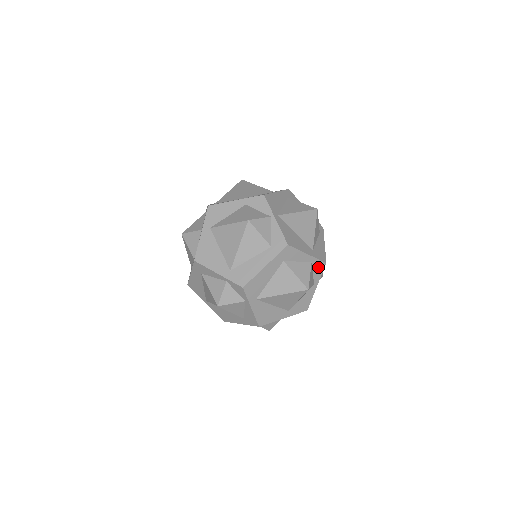
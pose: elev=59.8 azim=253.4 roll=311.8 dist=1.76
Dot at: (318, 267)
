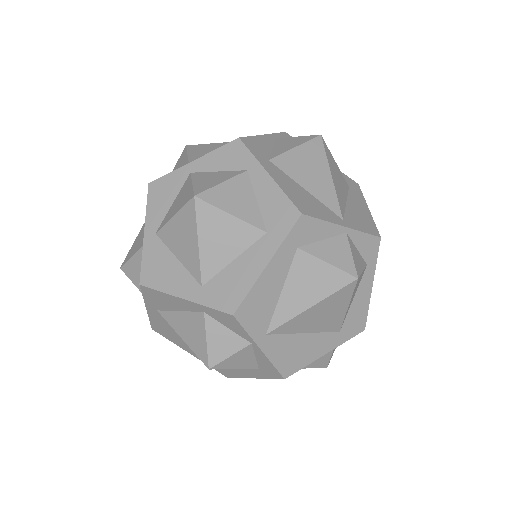
Dot at: occluded
